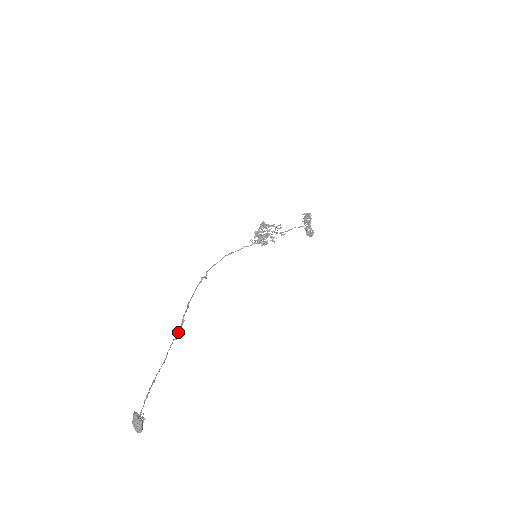
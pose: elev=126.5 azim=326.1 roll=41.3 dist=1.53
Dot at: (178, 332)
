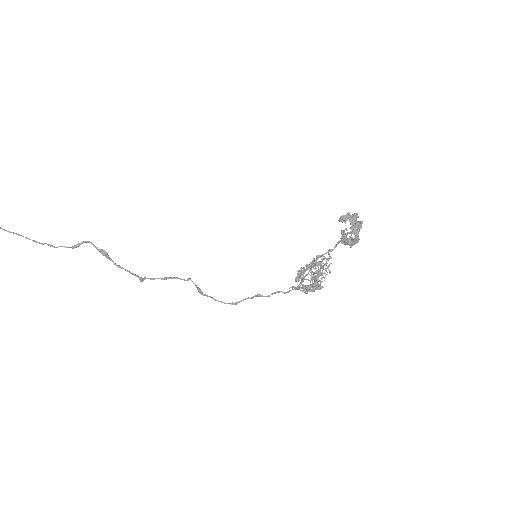
Dot at: (82, 242)
